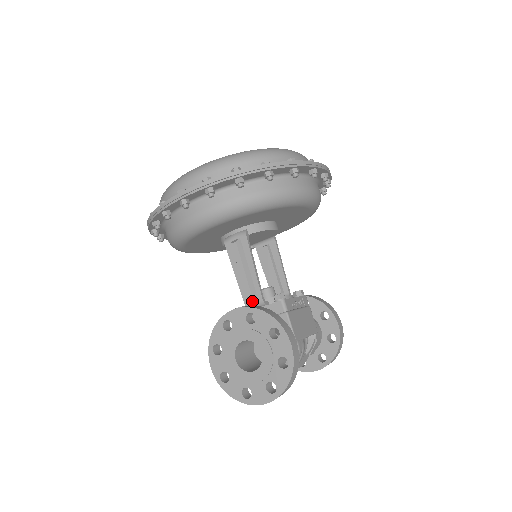
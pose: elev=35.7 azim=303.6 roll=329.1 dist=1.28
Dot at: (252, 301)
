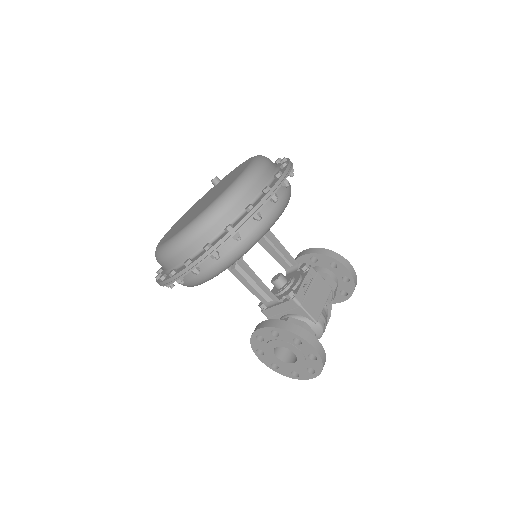
Dot at: (270, 303)
